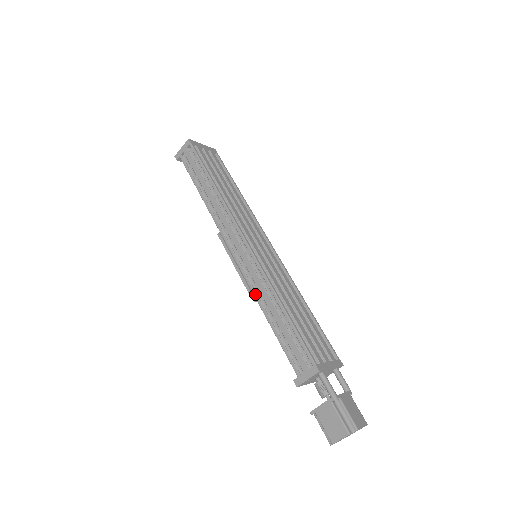
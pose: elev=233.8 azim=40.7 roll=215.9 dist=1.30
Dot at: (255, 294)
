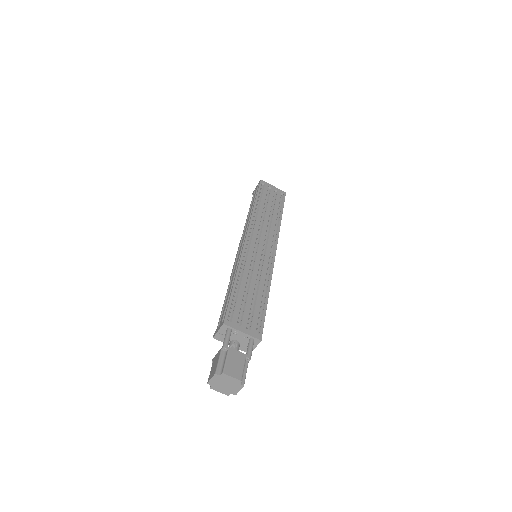
Dot at: (231, 274)
